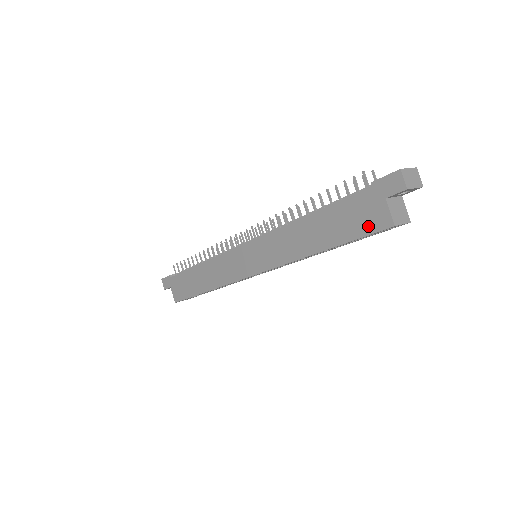
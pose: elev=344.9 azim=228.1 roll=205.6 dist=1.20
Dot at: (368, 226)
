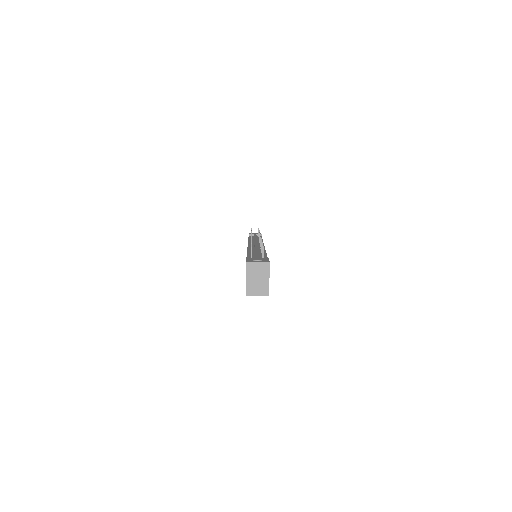
Dot at: occluded
